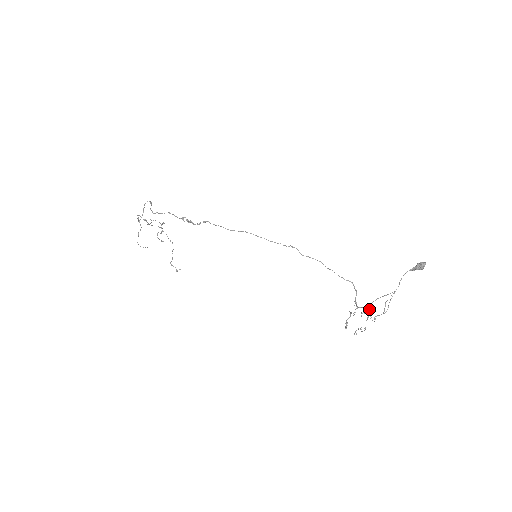
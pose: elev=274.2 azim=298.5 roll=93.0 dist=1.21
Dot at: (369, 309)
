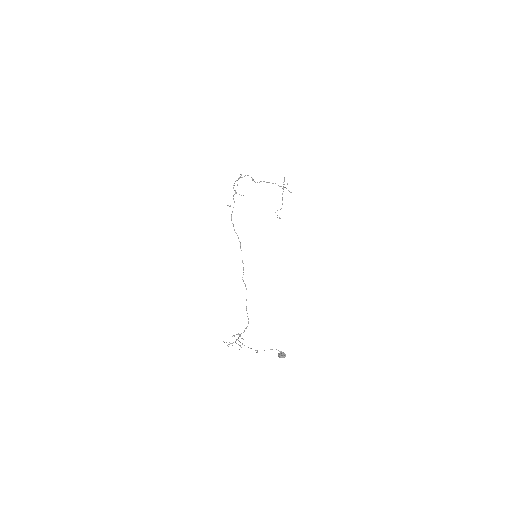
Dot at: (236, 340)
